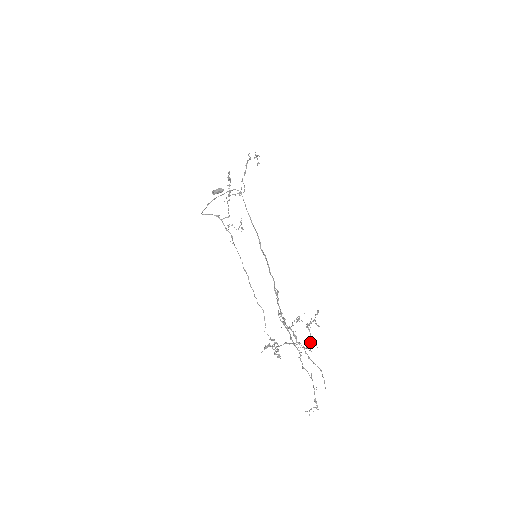
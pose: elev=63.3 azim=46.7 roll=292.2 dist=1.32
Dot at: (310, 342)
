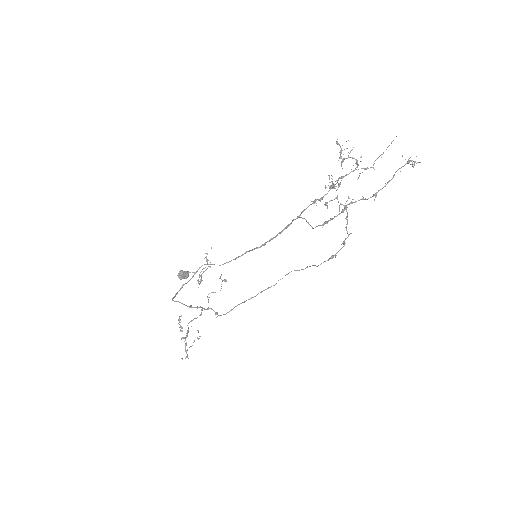
Dot at: (355, 163)
